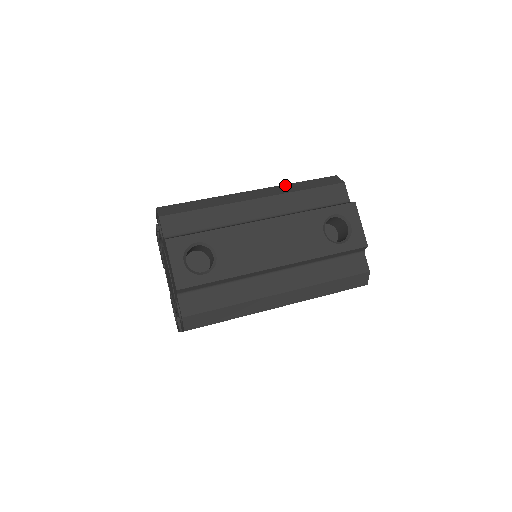
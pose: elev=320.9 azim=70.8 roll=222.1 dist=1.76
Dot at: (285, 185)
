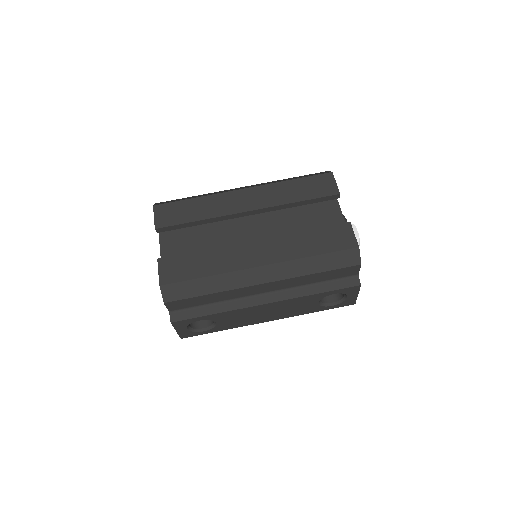
Dot at: (298, 261)
